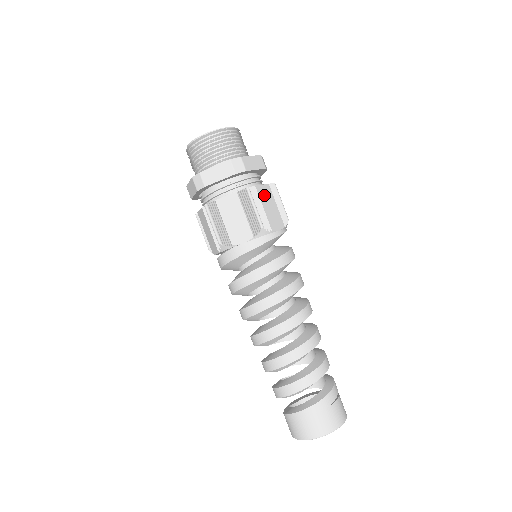
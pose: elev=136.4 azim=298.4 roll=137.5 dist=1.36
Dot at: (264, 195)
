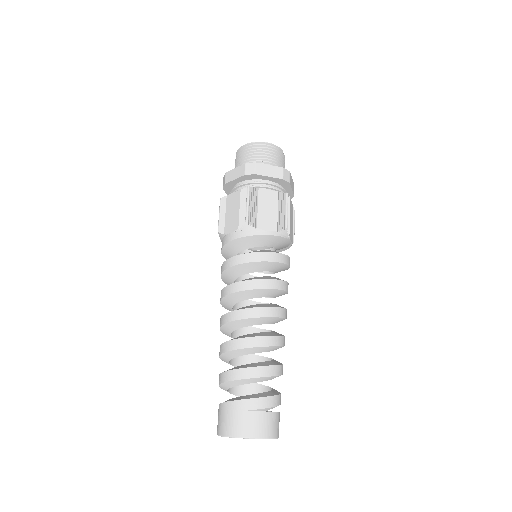
Dot at: (266, 198)
